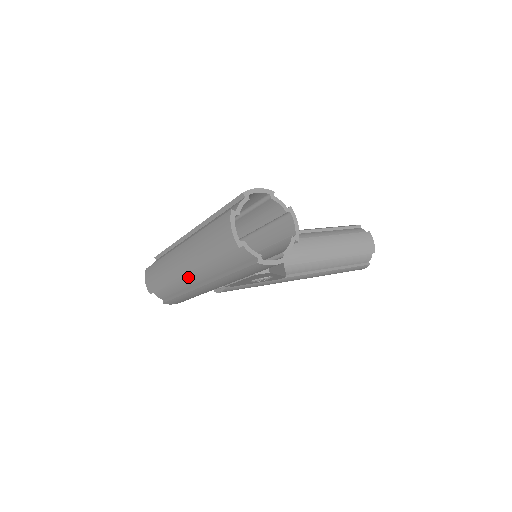
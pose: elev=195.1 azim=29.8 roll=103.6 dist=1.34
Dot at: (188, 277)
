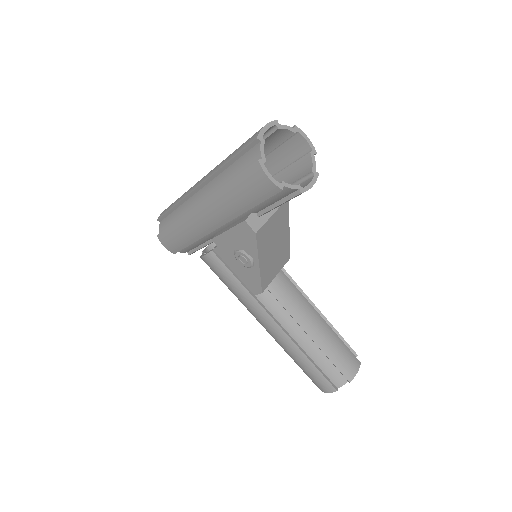
Dot at: (198, 194)
